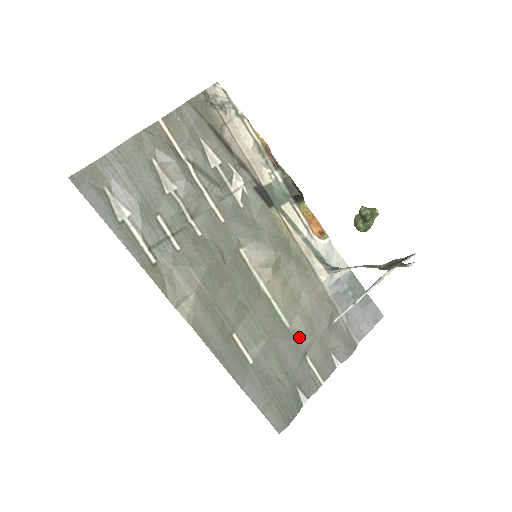
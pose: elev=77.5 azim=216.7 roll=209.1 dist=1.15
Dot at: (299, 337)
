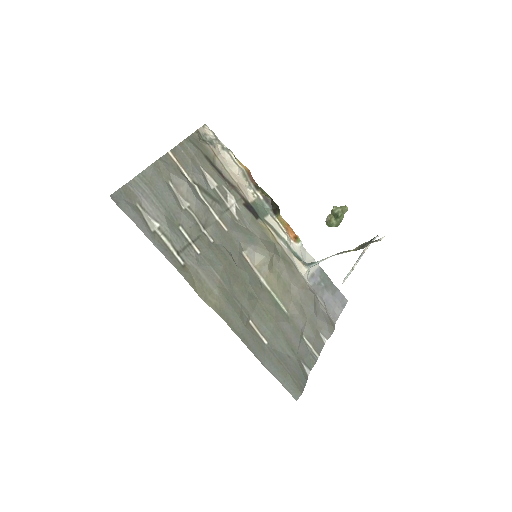
Dot at: (296, 320)
